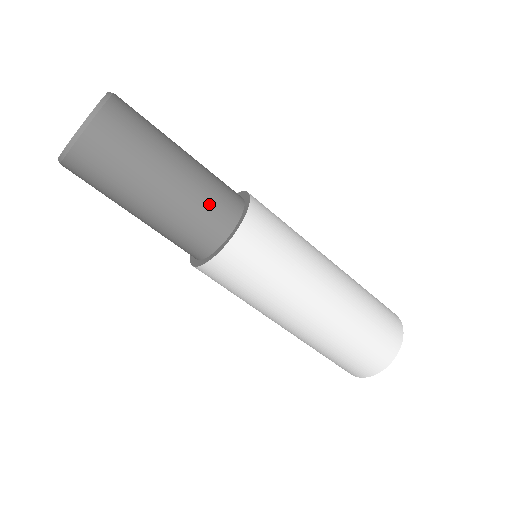
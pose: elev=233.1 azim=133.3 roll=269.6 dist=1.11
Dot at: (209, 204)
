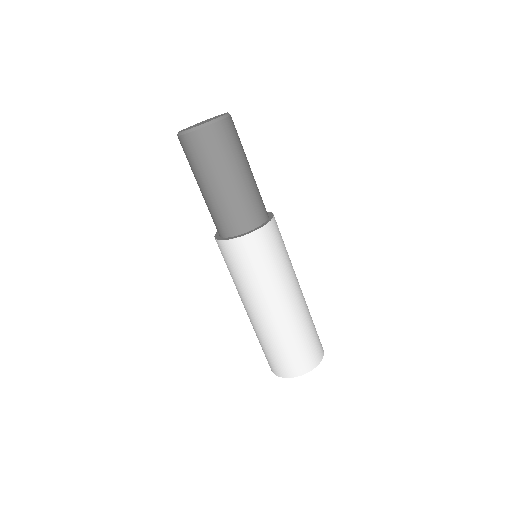
Dot at: (254, 203)
